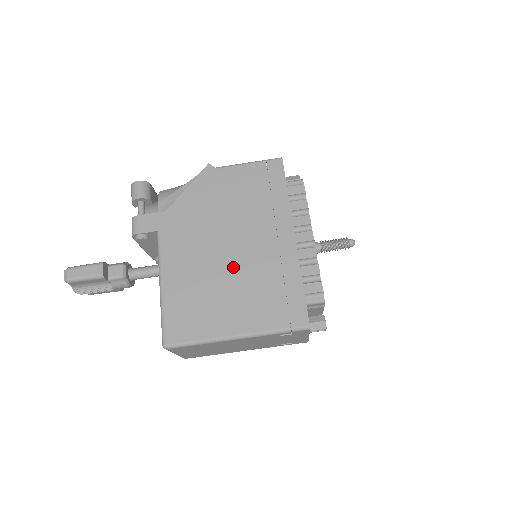
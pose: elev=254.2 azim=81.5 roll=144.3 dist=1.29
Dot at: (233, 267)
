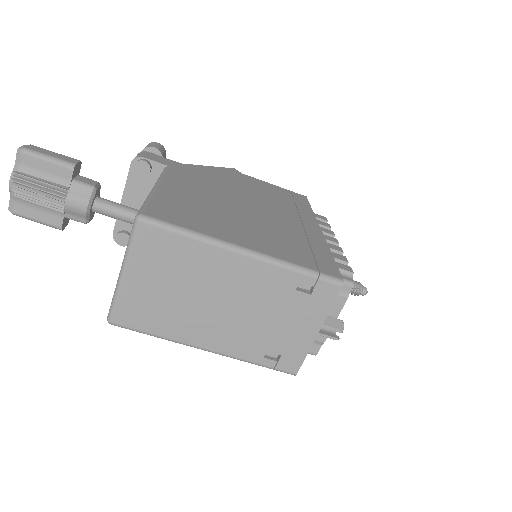
Dot at: (250, 214)
